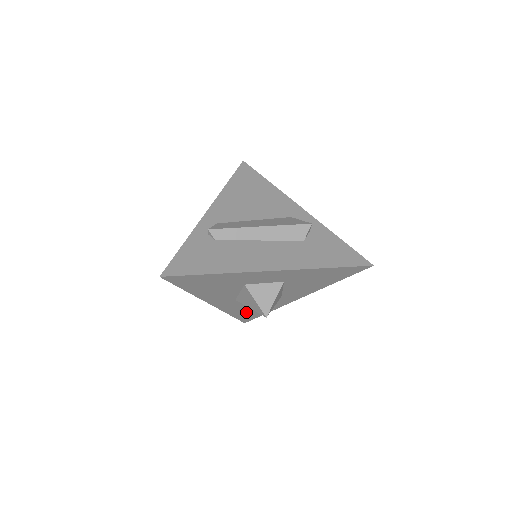
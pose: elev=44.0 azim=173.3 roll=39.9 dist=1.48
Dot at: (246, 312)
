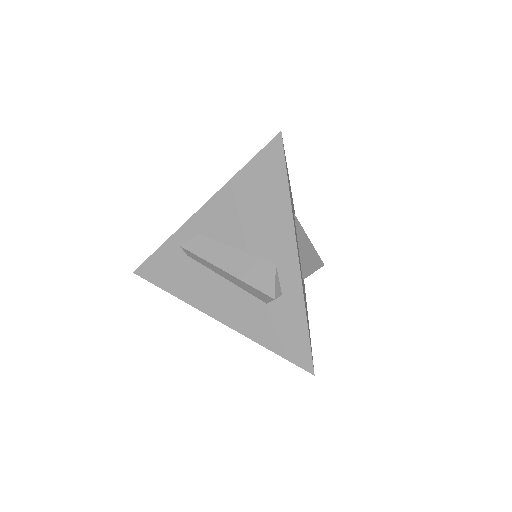
Dot at: occluded
